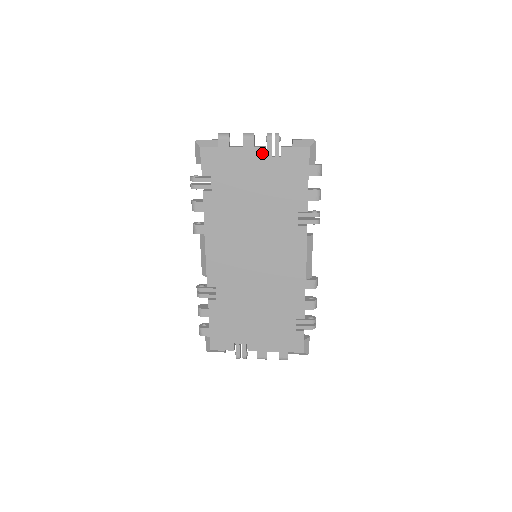
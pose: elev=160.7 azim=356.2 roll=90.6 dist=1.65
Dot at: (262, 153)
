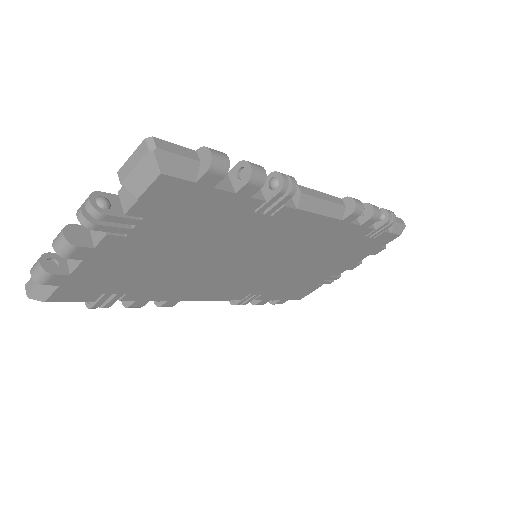
Dot at: (114, 240)
